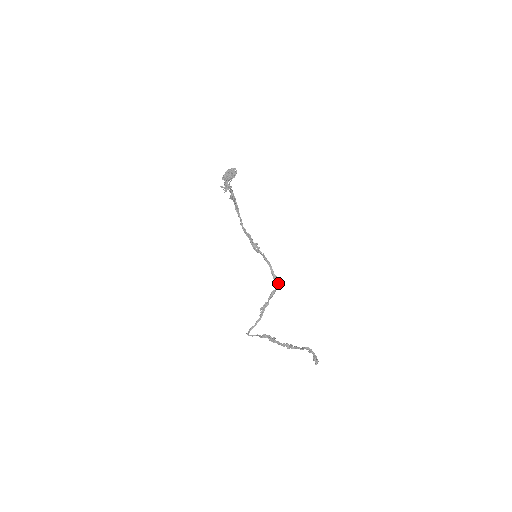
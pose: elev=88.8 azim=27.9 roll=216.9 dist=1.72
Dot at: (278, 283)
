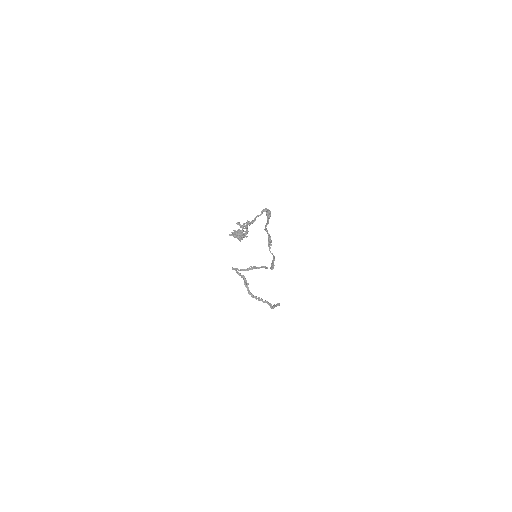
Dot at: (272, 268)
